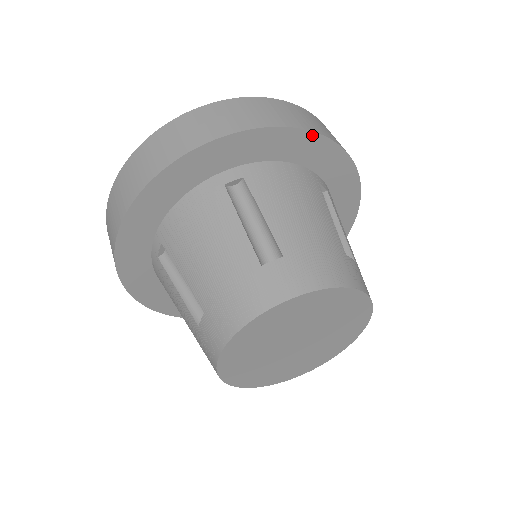
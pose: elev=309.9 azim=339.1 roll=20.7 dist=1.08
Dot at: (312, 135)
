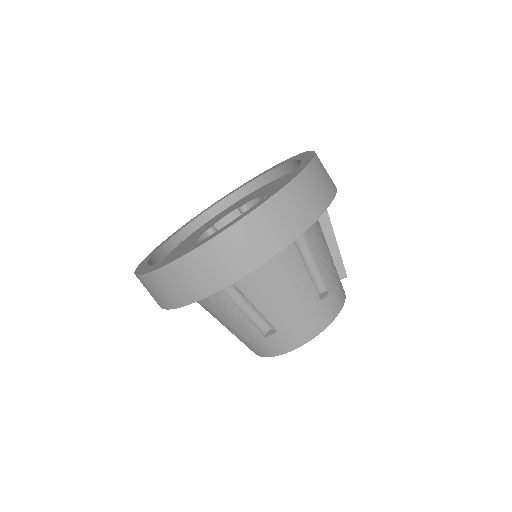
Dot at: (280, 250)
